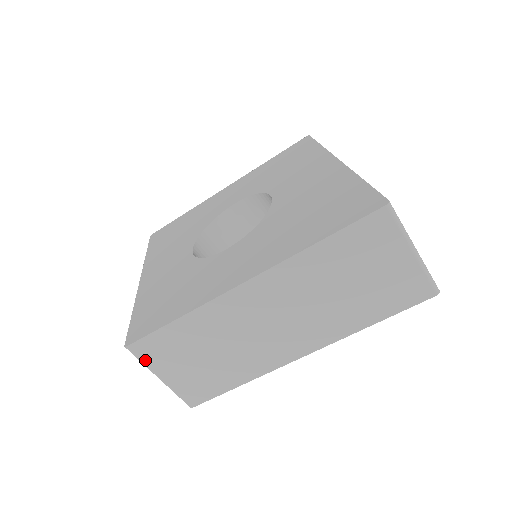
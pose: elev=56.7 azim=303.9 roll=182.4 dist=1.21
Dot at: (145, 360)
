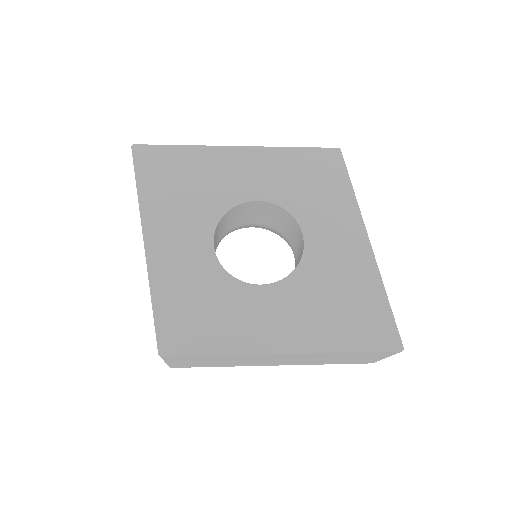
Dot at: (167, 359)
